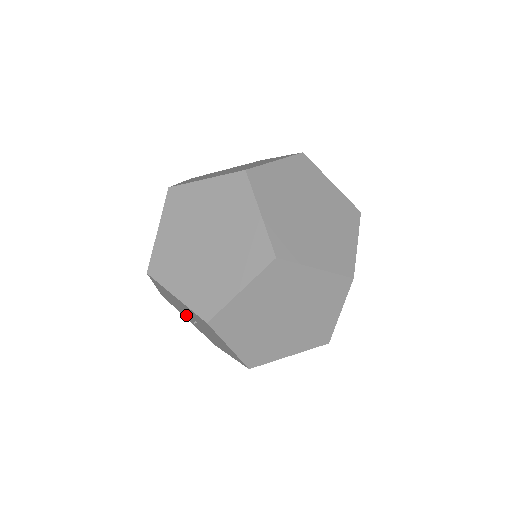
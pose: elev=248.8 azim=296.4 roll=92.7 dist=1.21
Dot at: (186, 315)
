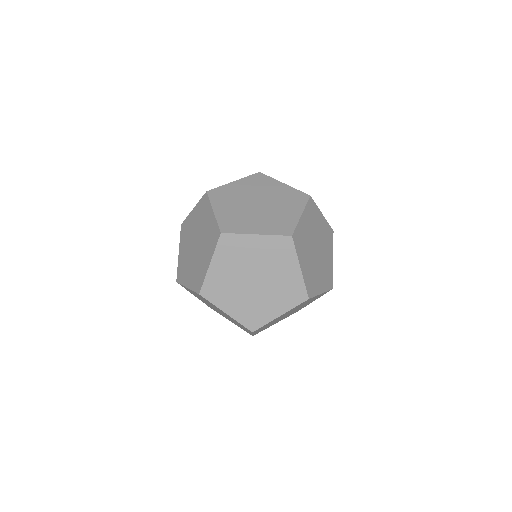
Dot at: occluded
